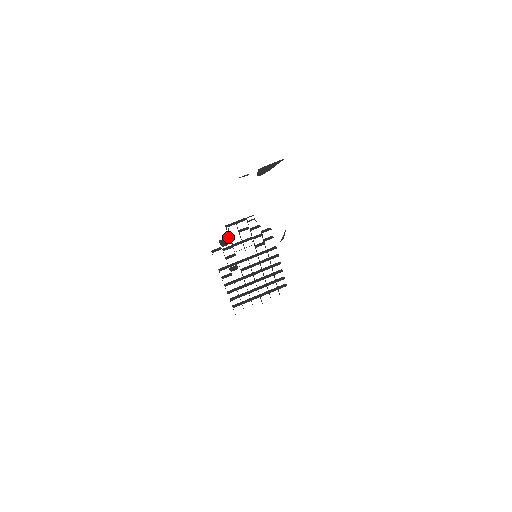
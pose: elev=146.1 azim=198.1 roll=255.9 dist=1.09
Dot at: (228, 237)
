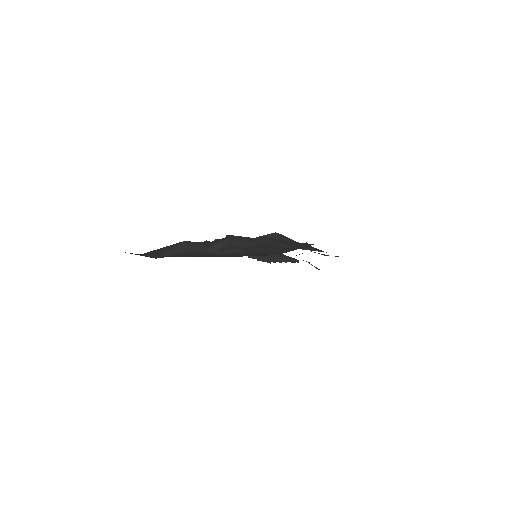
Dot at: occluded
